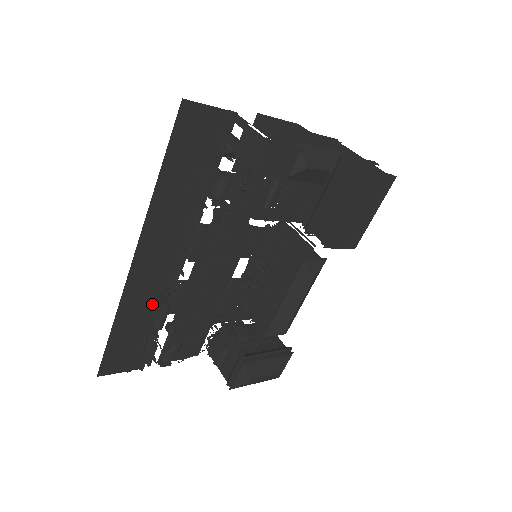
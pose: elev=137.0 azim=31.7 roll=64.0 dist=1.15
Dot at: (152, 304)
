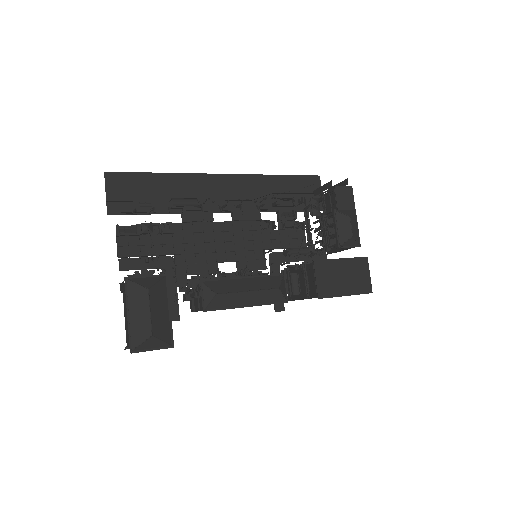
Dot at: occluded
